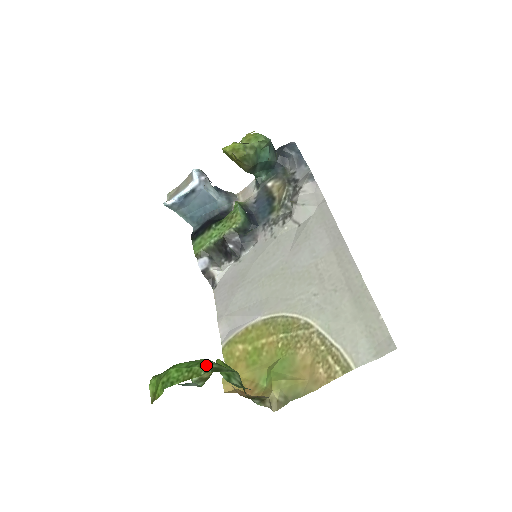
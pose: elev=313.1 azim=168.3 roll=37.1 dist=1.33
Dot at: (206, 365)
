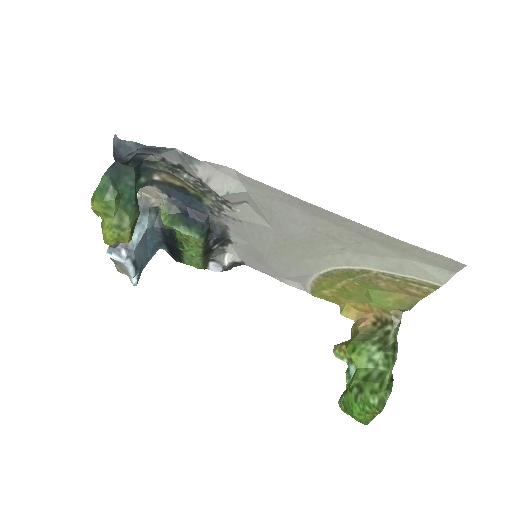
Dot at: (372, 406)
